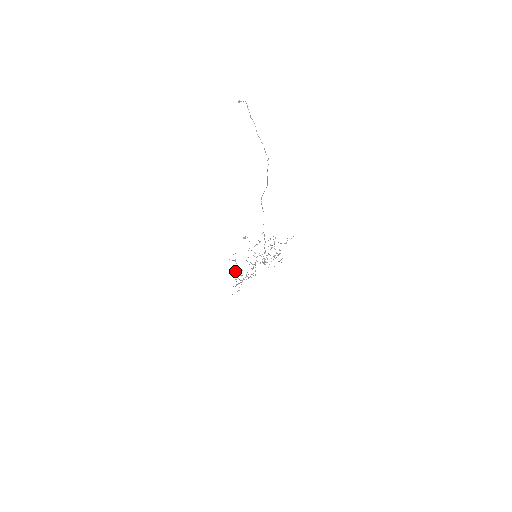
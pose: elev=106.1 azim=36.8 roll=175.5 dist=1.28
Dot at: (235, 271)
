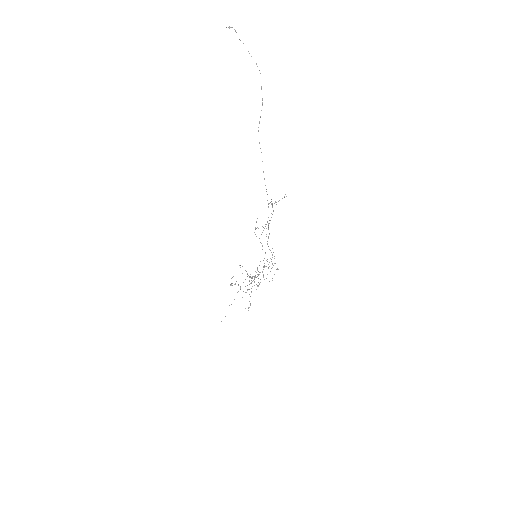
Dot at: occluded
